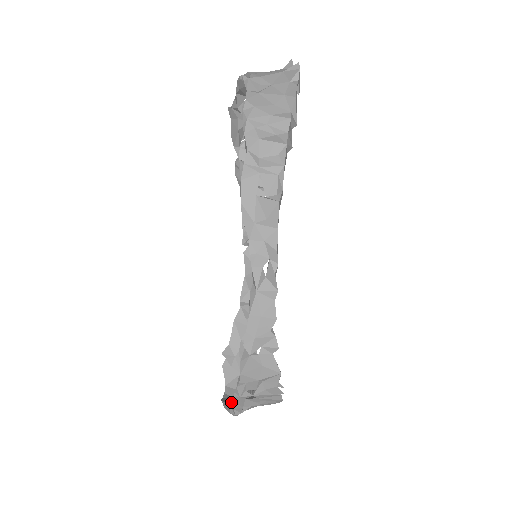
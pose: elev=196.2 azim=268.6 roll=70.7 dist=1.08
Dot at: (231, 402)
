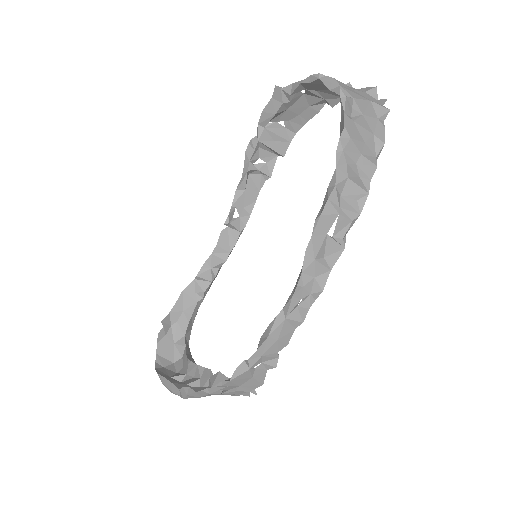
Dot at: (187, 389)
